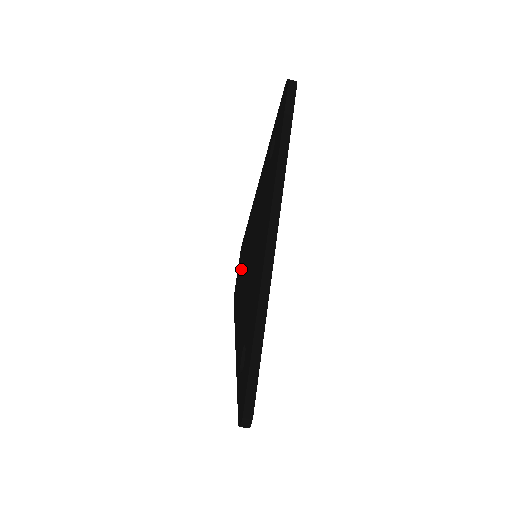
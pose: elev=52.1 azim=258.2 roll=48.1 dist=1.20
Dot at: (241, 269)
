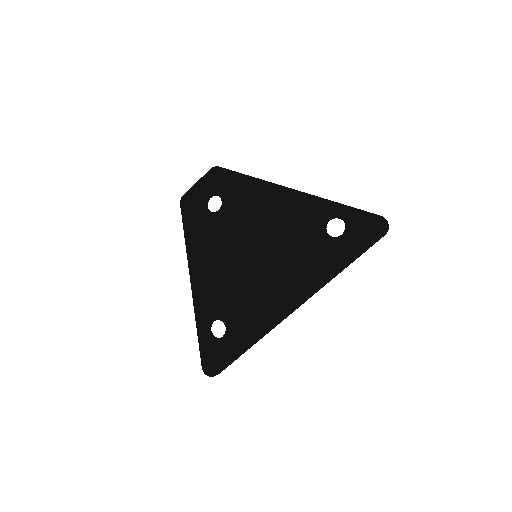
Dot at: (209, 197)
